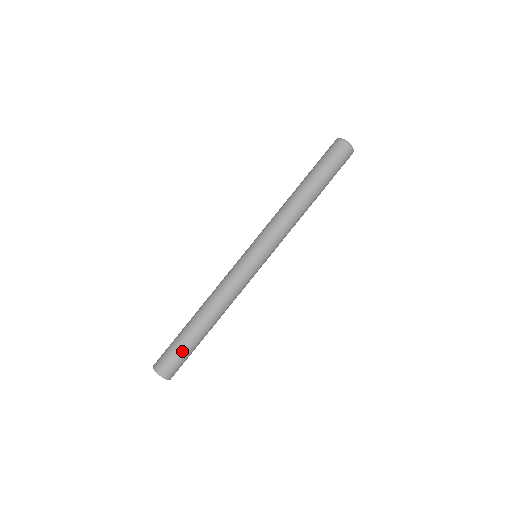
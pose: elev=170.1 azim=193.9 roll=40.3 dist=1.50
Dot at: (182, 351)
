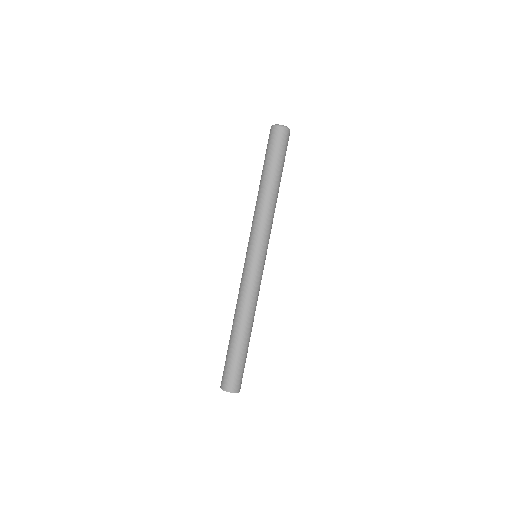
Dot at: (244, 364)
